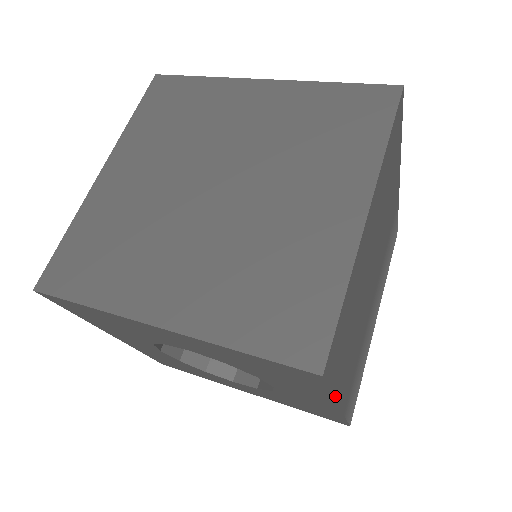
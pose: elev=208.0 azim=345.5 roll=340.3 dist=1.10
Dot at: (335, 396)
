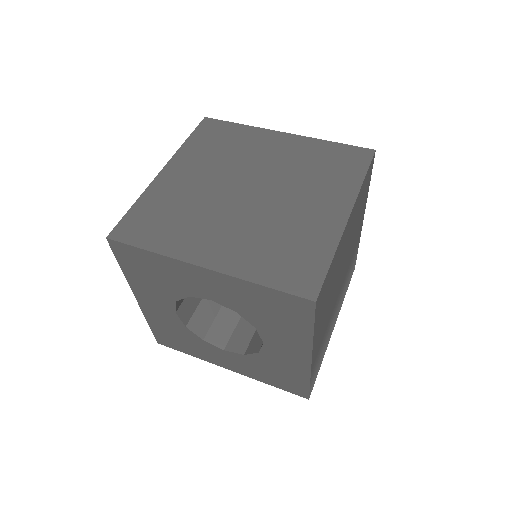
Dot at: (313, 339)
